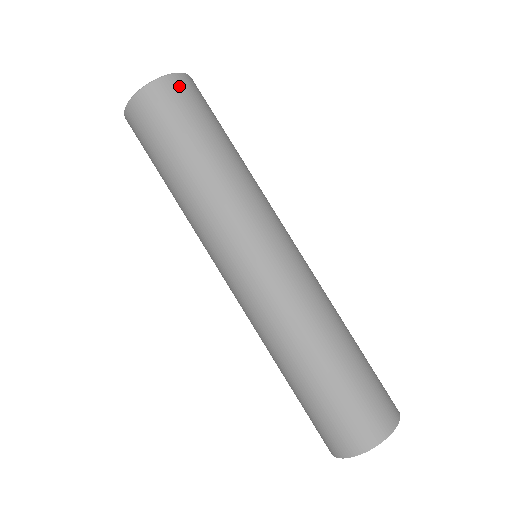
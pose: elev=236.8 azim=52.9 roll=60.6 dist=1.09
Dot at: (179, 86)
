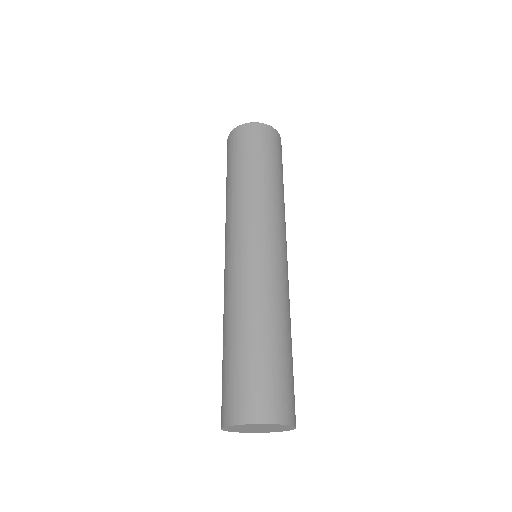
Dot at: (277, 138)
